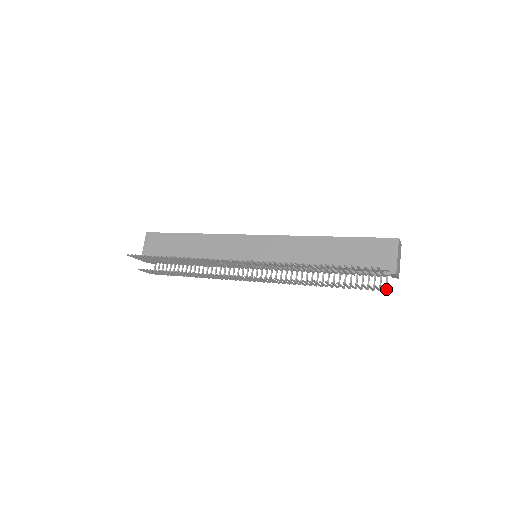
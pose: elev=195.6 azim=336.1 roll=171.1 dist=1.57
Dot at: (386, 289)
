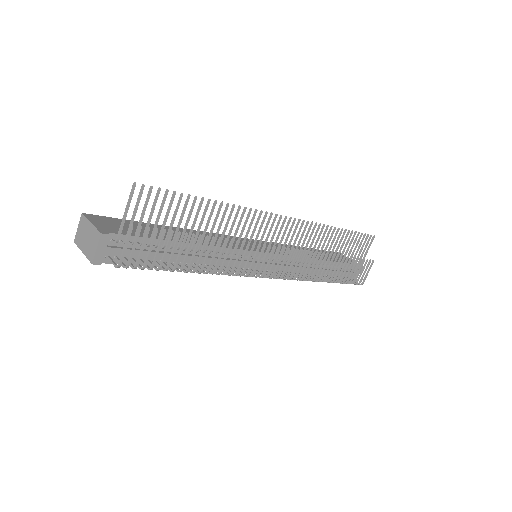
Dot at: (361, 283)
